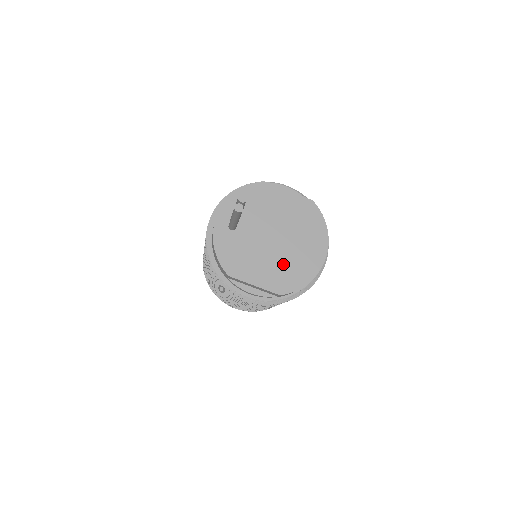
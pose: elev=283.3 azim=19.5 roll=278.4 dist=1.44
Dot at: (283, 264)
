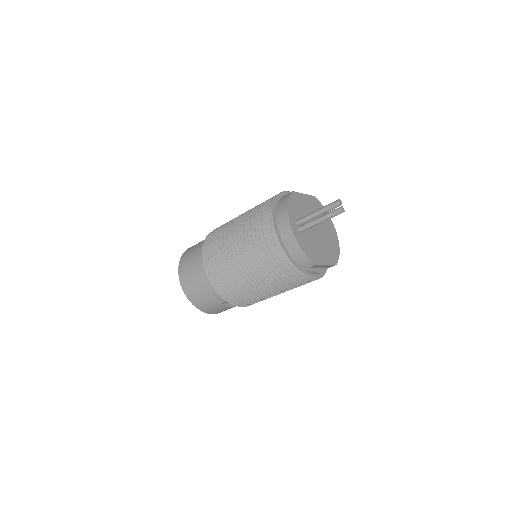
Dot at: (327, 244)
